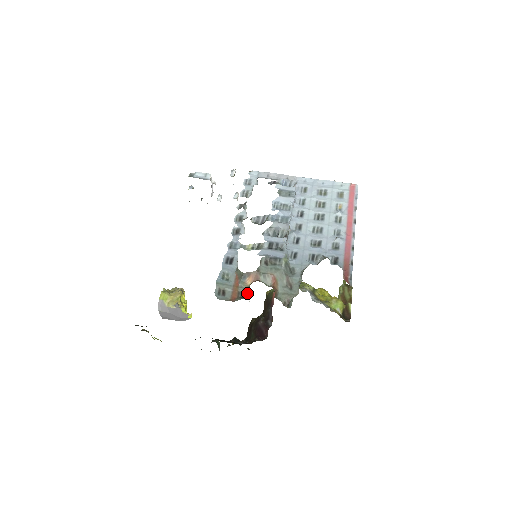
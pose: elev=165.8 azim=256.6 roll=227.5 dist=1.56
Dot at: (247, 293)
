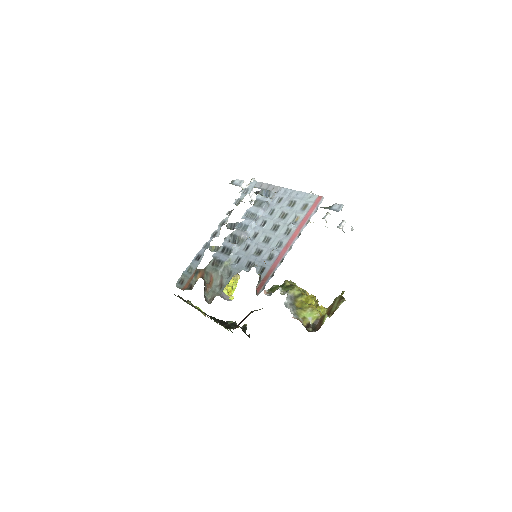
Dot at: (193, 286)
